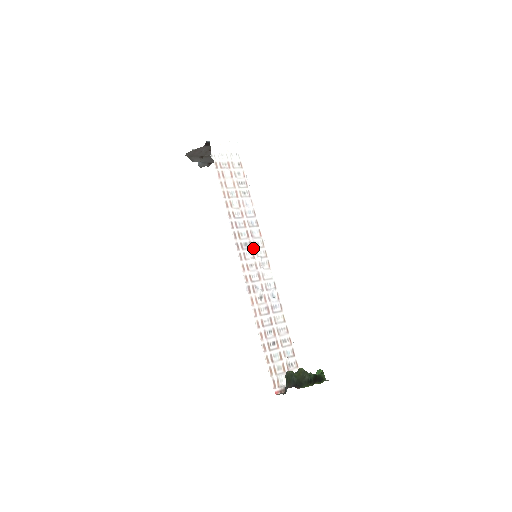
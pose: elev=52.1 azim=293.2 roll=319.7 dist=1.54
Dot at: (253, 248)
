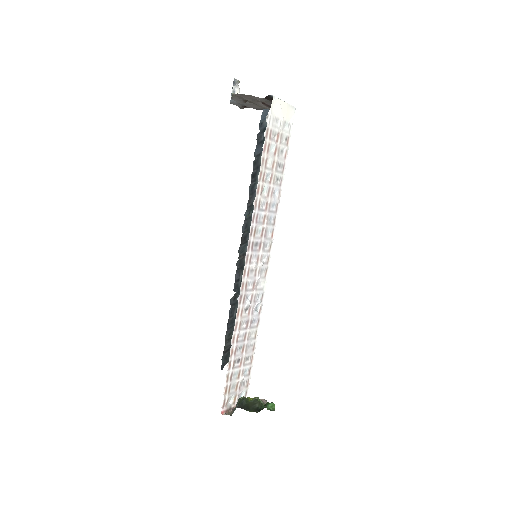
Dot at: (261, 251)
